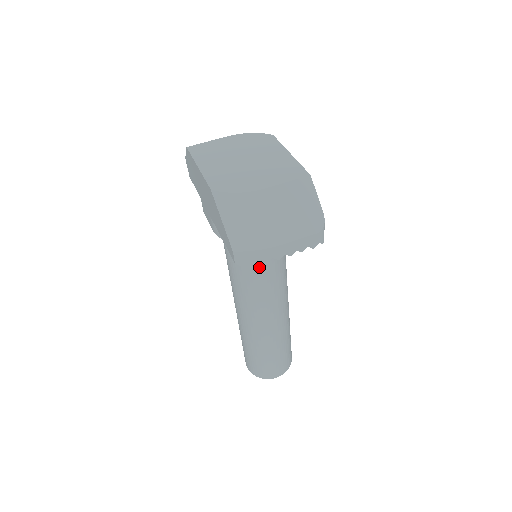
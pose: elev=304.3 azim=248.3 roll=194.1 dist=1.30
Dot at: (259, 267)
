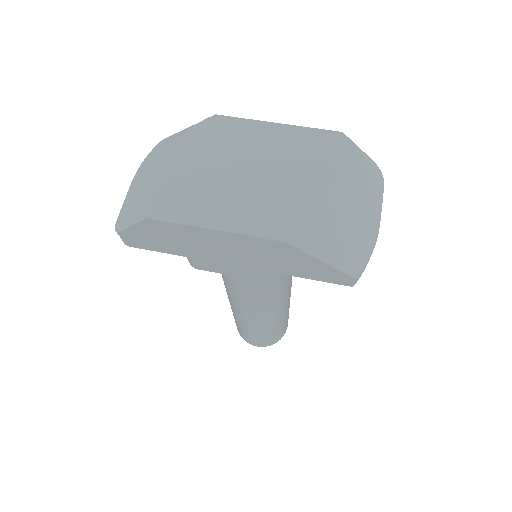
Dot at: occluded
